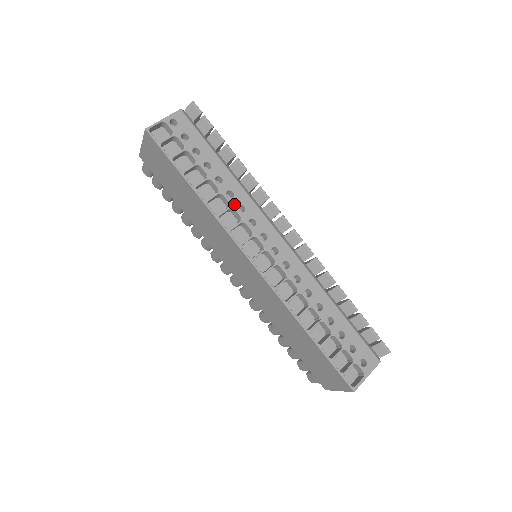
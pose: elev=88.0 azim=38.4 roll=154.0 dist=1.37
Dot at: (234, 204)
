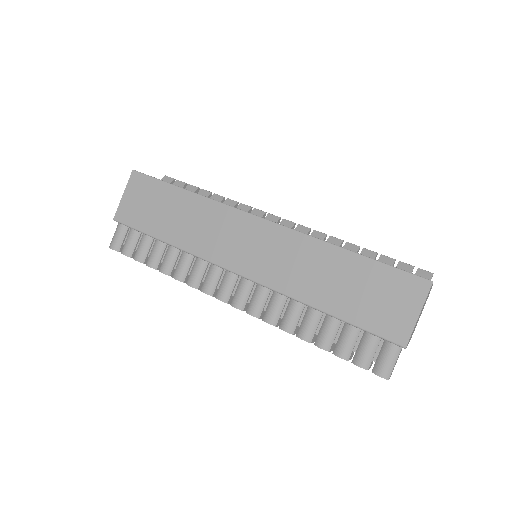
Dot at: occluded
